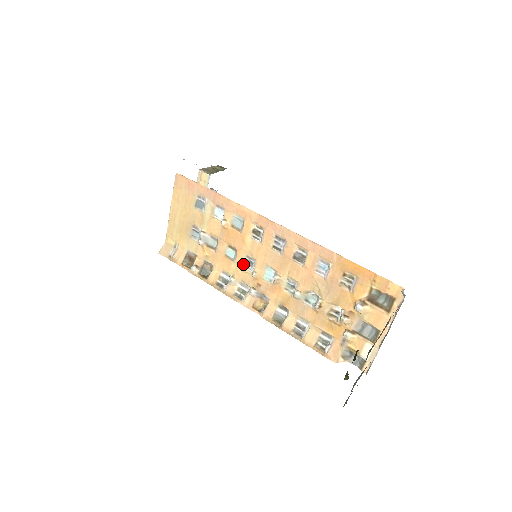
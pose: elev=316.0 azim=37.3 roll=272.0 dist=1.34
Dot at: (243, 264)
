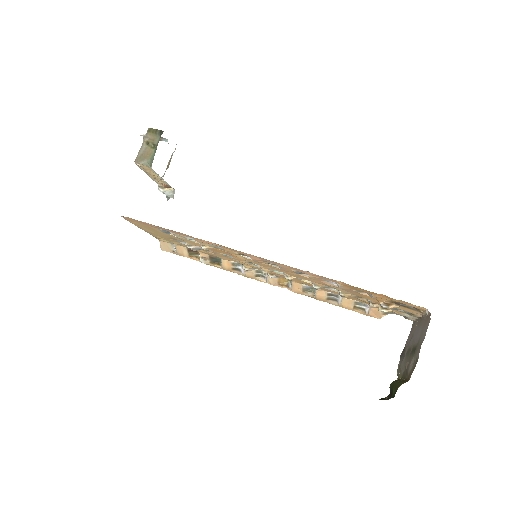
Dot at: (248, 263)
